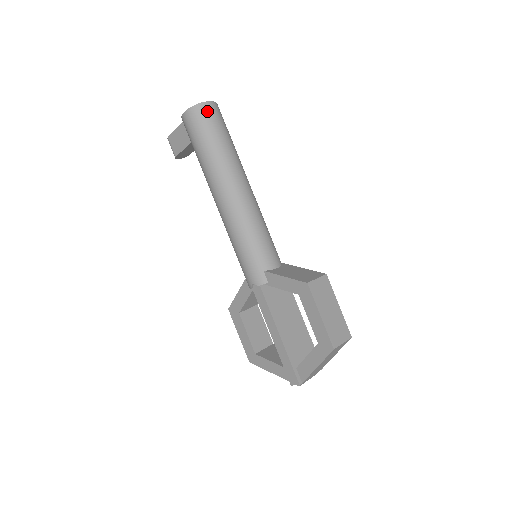
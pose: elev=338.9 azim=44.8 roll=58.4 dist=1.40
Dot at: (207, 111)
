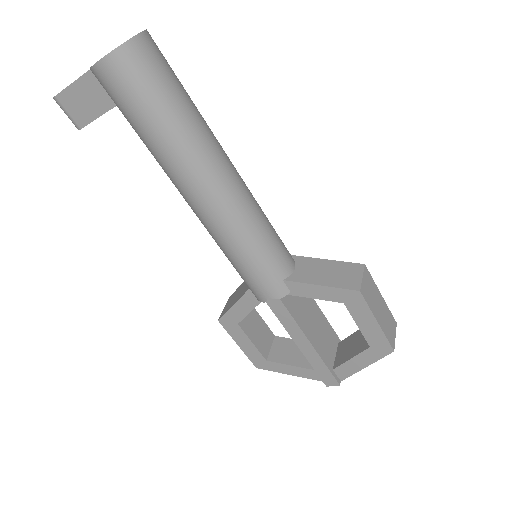
Dot at: (144, 53)
